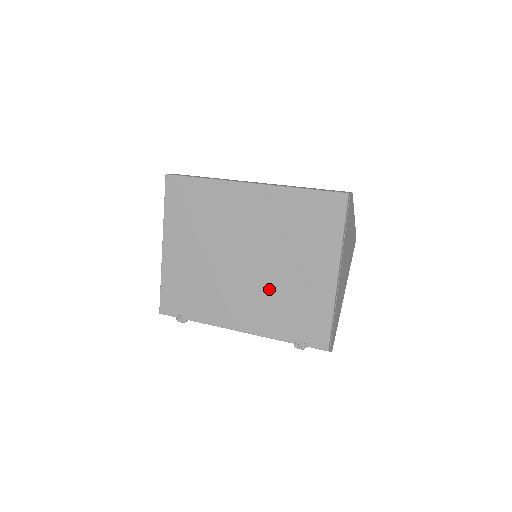
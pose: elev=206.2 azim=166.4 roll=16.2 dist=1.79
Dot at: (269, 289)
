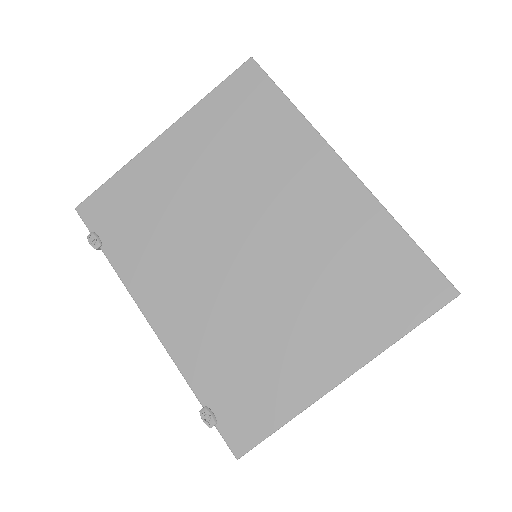
Dot at: (240, 311)
